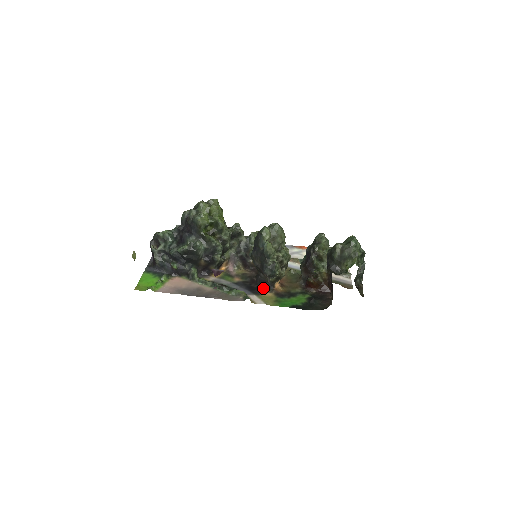
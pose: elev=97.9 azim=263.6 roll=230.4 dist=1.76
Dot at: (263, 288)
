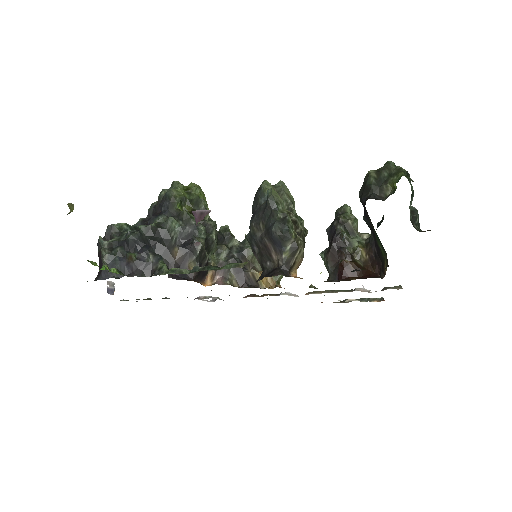
Dot at: (273, 273)
